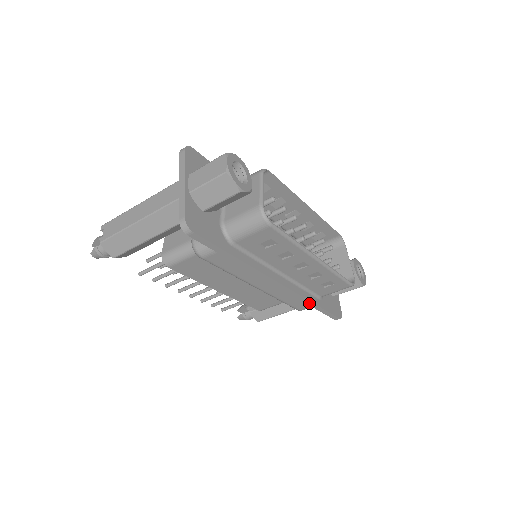
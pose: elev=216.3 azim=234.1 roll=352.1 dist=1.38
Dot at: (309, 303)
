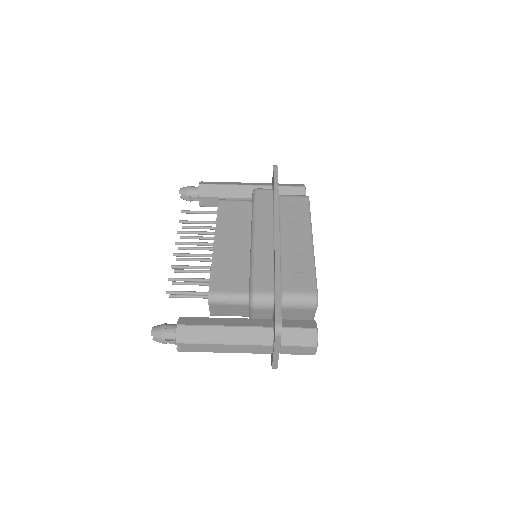
Dot at: (277, 272)
